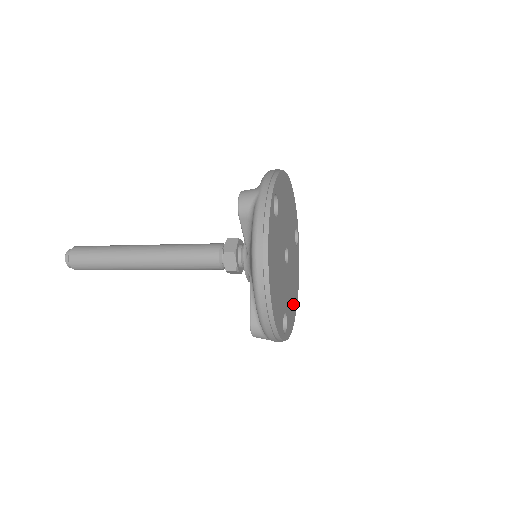
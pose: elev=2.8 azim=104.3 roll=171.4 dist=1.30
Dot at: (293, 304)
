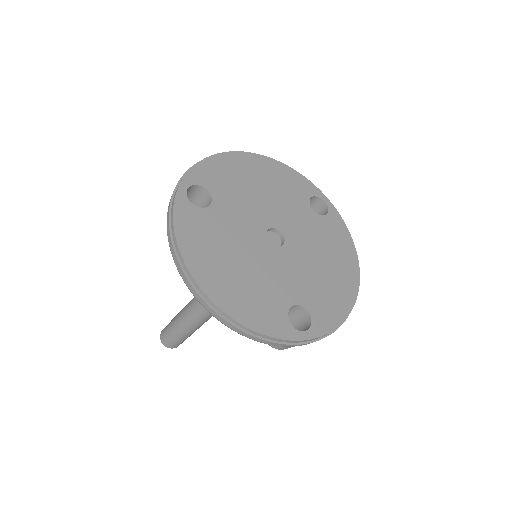
Dot at: (337, 287)
